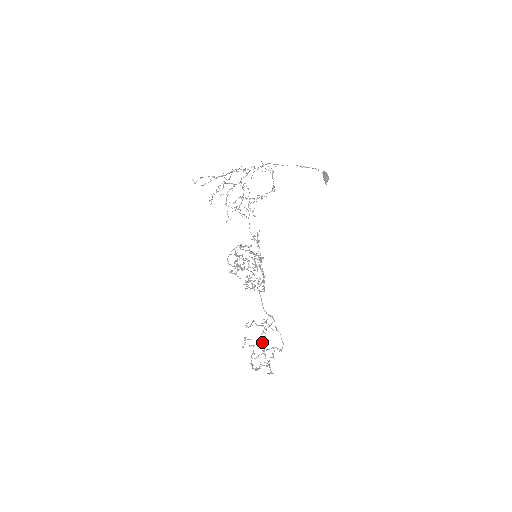
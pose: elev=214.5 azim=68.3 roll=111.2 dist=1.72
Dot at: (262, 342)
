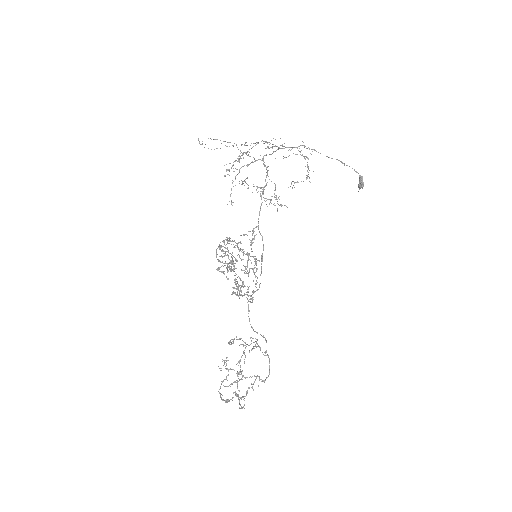
Dot at: occluded
